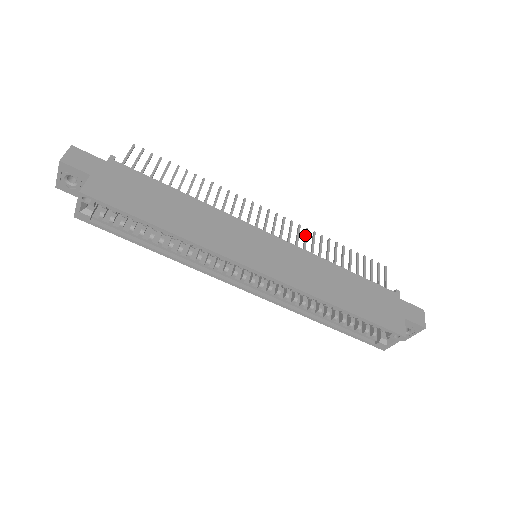
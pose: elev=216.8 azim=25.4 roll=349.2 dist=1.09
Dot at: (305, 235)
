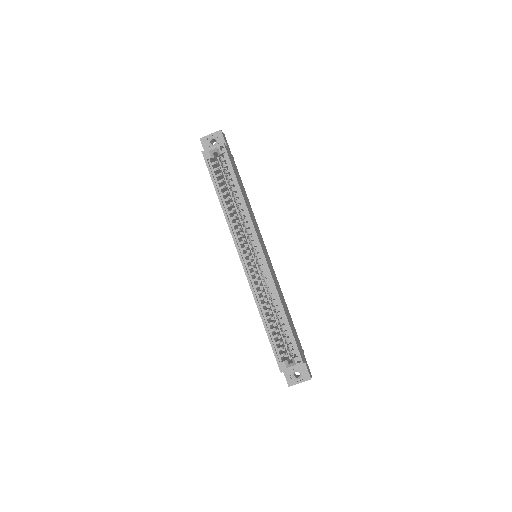
Dot at: occluded
